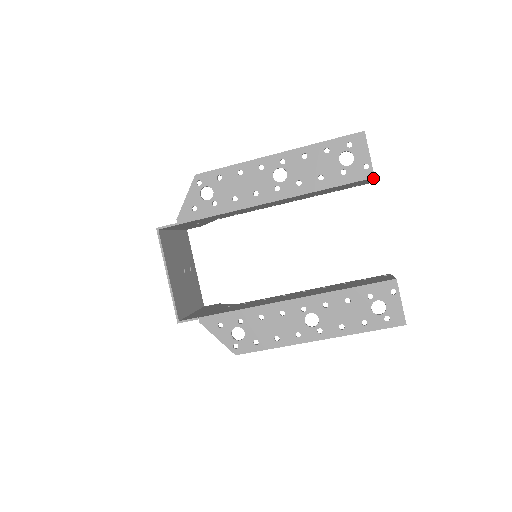
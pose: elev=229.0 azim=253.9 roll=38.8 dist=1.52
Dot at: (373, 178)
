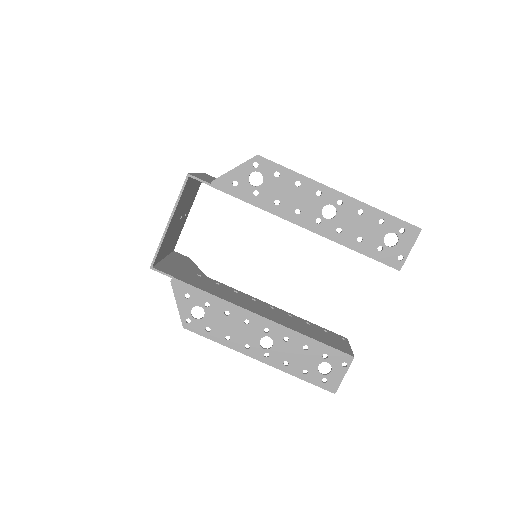
Dot at: (398, 269)
